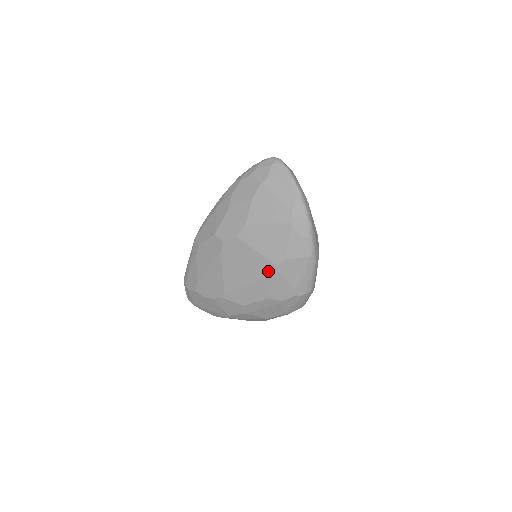
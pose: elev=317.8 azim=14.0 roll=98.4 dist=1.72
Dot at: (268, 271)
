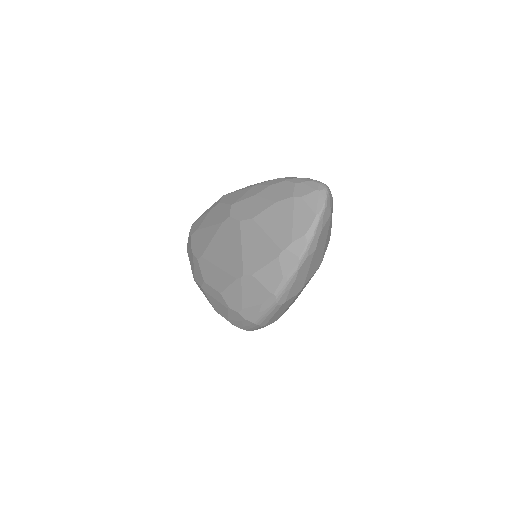
Dot at: (236, 272)
